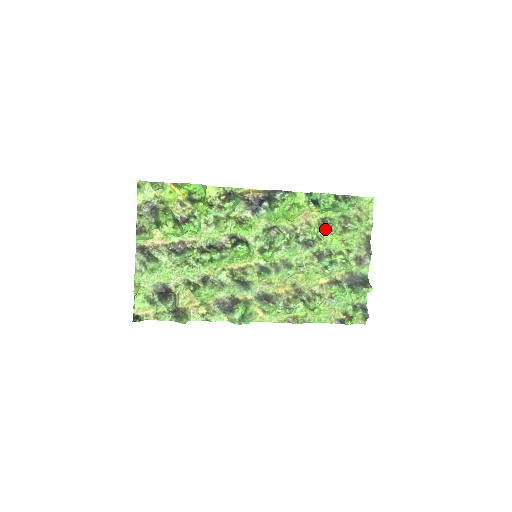
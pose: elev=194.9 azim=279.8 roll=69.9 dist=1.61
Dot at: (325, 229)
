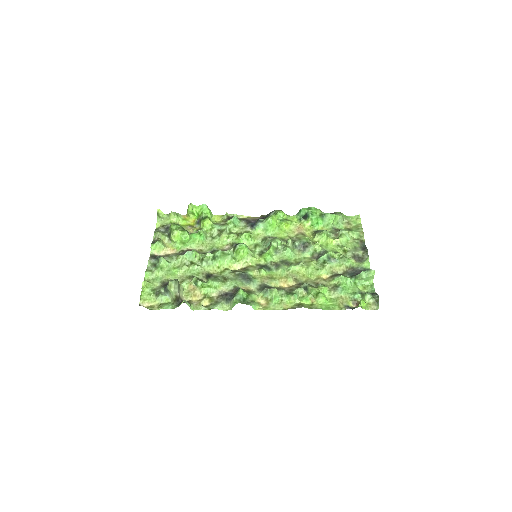
Dot at: (318, 235)
